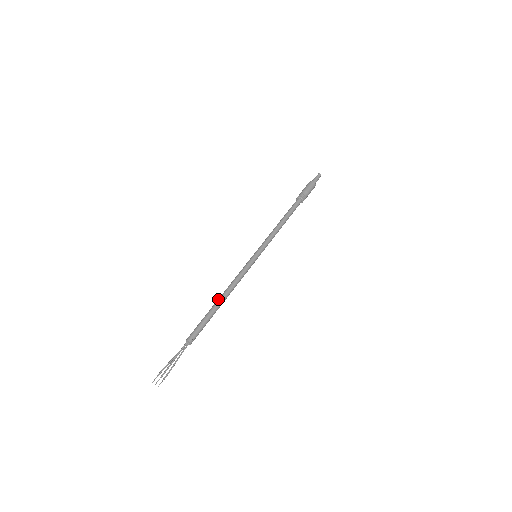
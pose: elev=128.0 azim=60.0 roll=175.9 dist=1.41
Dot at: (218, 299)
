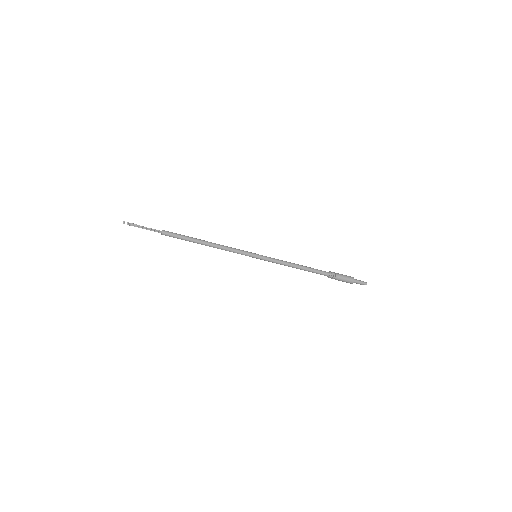
Dot at: (204, 240)
